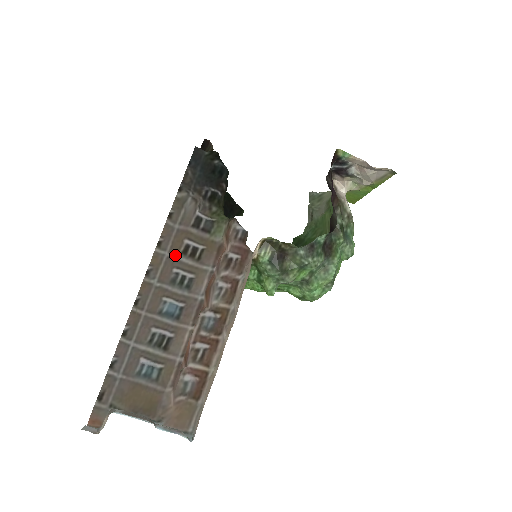
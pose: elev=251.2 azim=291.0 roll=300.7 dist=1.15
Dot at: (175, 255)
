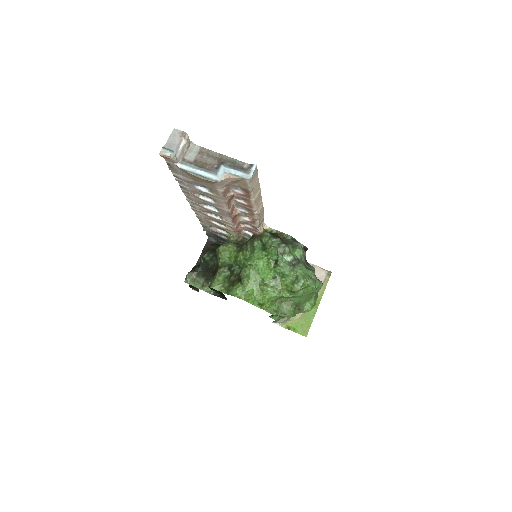
Dot at: (207, 217)
